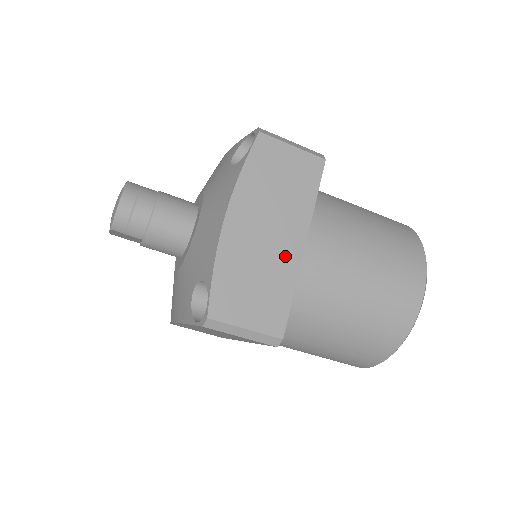
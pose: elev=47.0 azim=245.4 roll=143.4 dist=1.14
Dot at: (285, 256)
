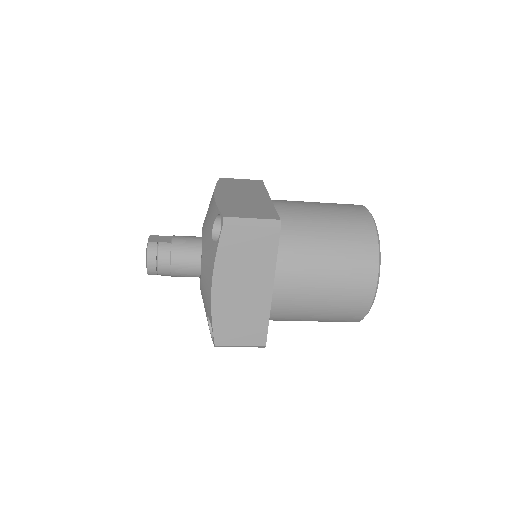
Dot at: (259, 301)
